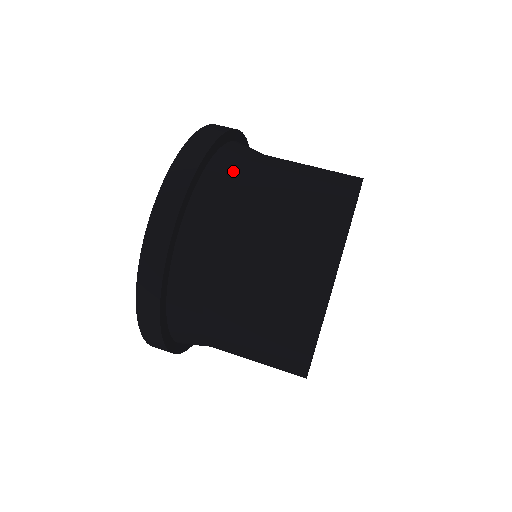
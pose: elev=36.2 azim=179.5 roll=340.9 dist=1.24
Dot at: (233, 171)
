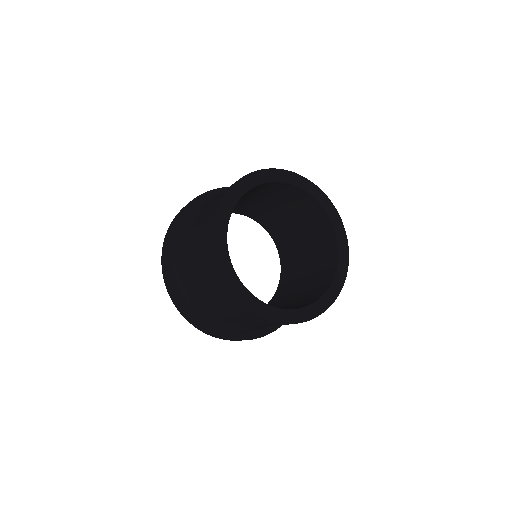
Dot at: occluded
